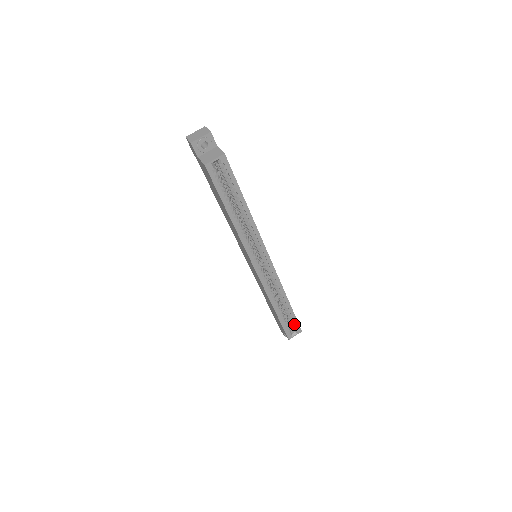
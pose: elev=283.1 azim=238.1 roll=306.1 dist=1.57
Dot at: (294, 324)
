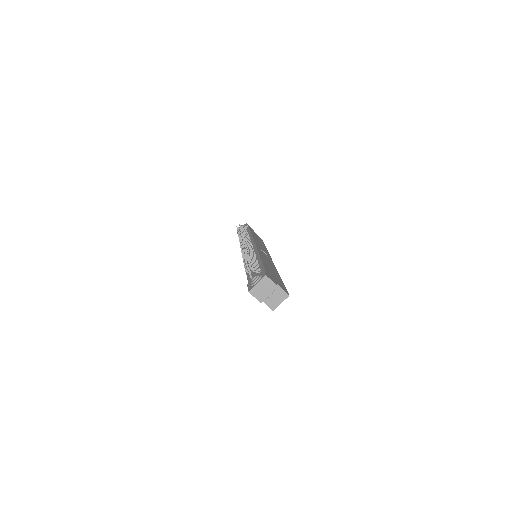
Dot at: occluded
